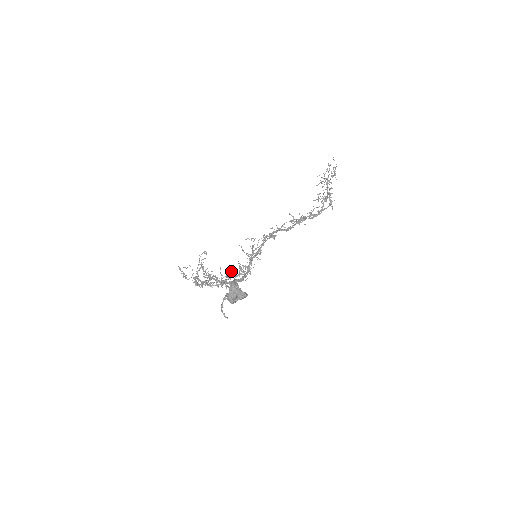
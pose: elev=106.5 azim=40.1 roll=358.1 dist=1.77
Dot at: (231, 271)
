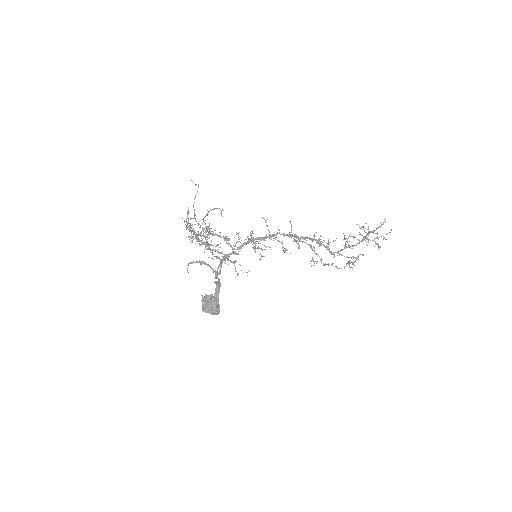
Dot at: (226, 237)
